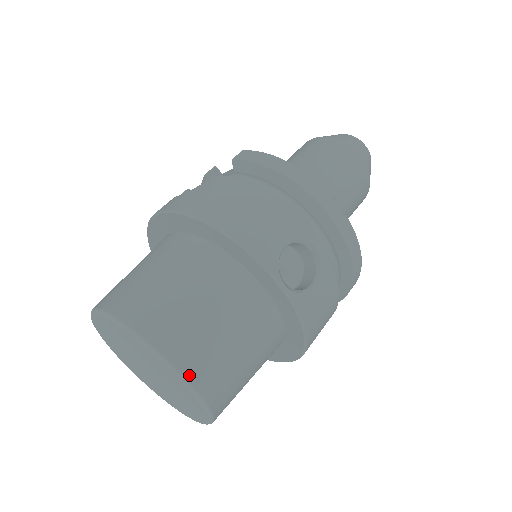
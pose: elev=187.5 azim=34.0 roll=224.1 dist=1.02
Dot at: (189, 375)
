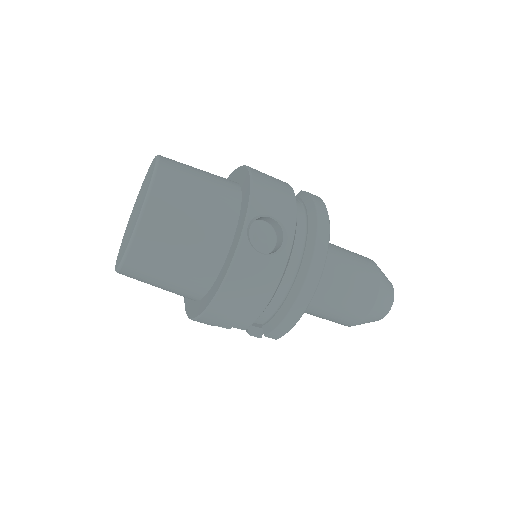
Dot at: (151, 200)
